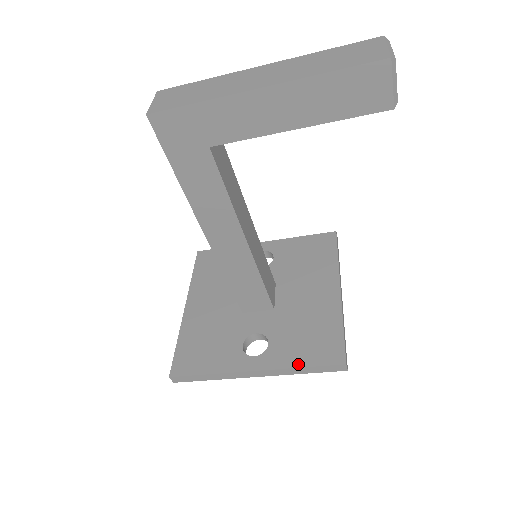
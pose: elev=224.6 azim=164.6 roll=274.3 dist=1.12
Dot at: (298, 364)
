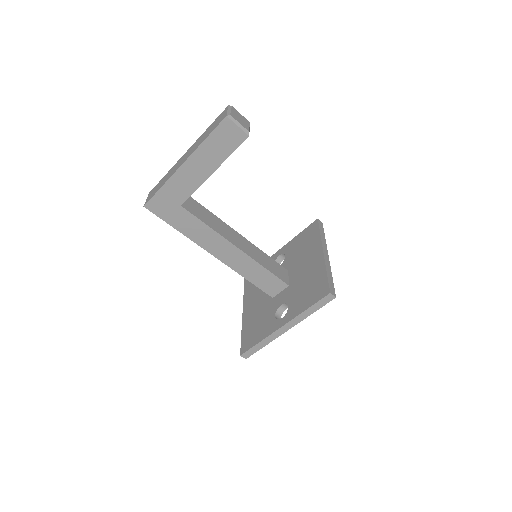
Dot at: (305, 308)
